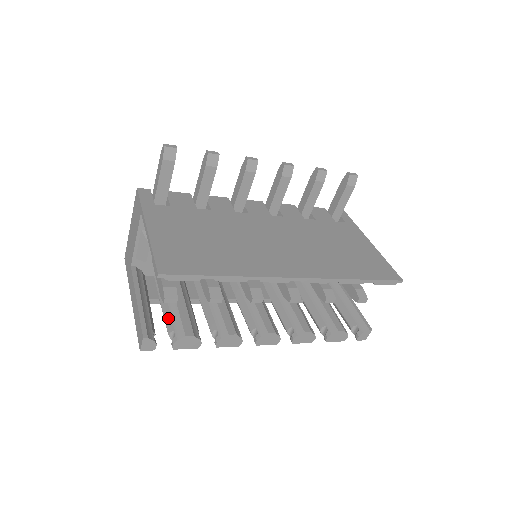
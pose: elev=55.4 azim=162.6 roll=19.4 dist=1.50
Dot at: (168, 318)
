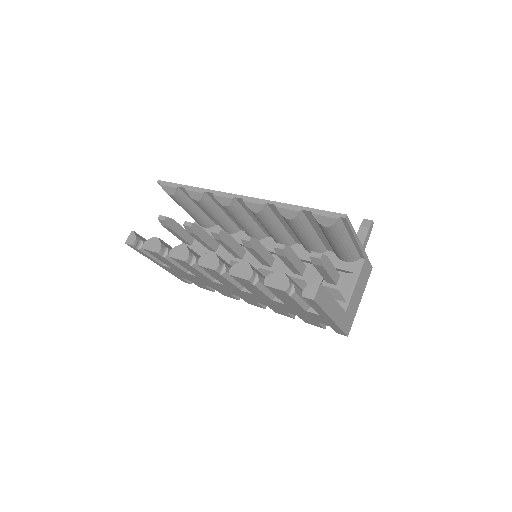
Dot at: occluded
